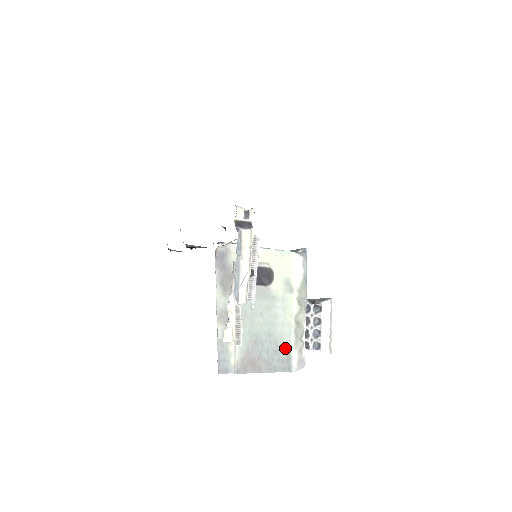
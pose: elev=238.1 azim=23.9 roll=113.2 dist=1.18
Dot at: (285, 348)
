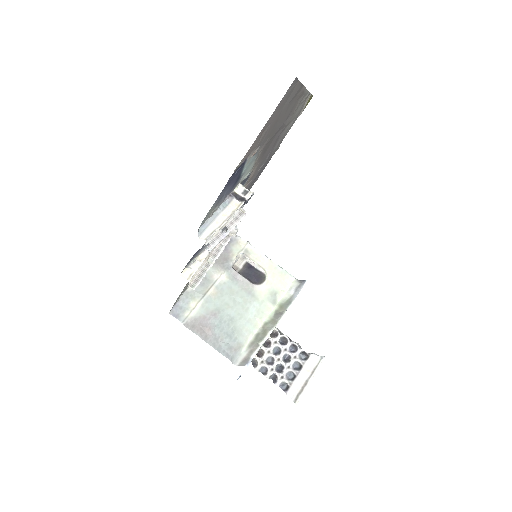
Dot at: (239, 340)
